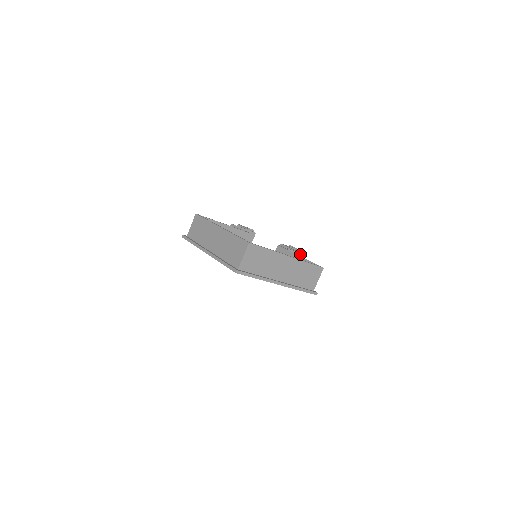
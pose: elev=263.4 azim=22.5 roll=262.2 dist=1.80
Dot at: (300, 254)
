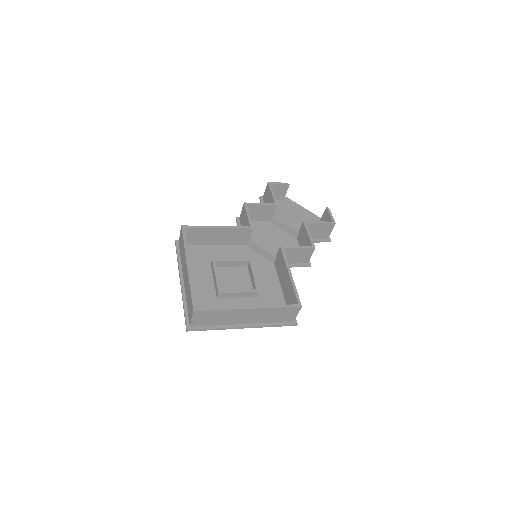
Dot at: (313, 248)
